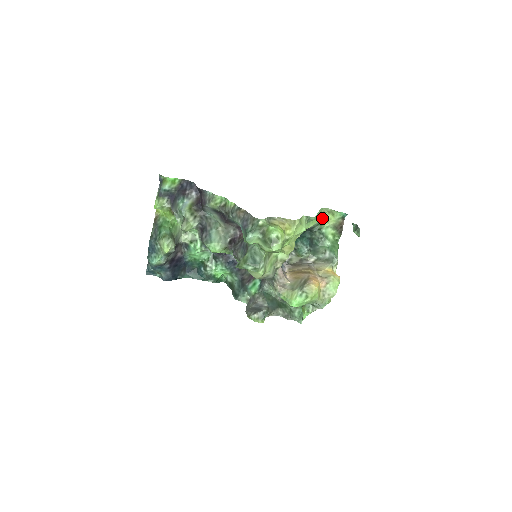
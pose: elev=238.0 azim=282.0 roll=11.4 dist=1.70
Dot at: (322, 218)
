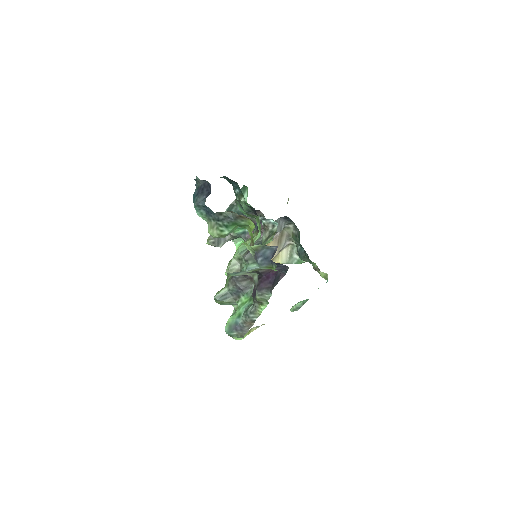
Dot at: occluded
